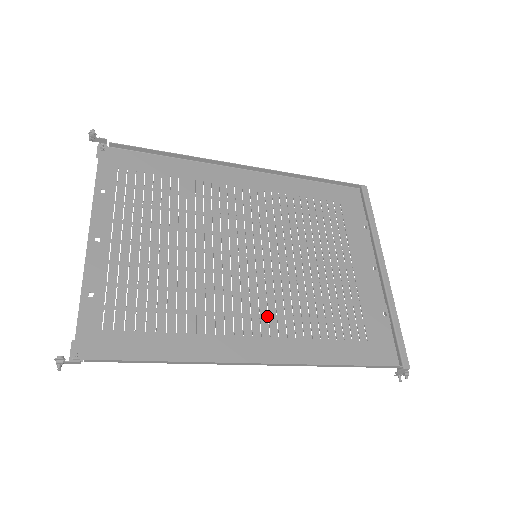
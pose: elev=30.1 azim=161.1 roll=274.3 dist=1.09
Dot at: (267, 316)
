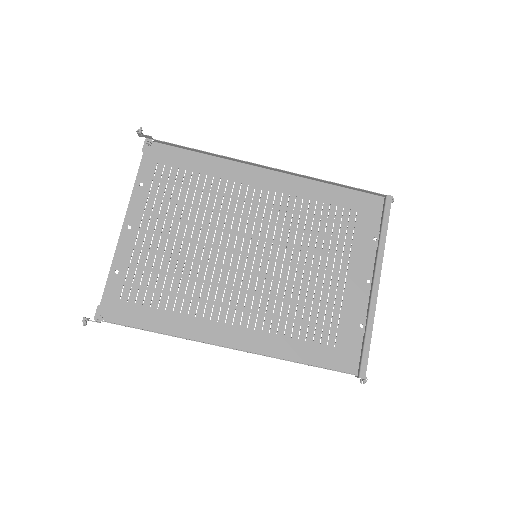
Dot at: (250, 310)
